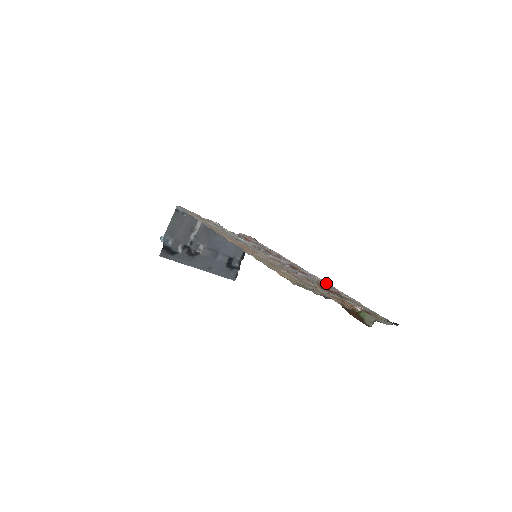
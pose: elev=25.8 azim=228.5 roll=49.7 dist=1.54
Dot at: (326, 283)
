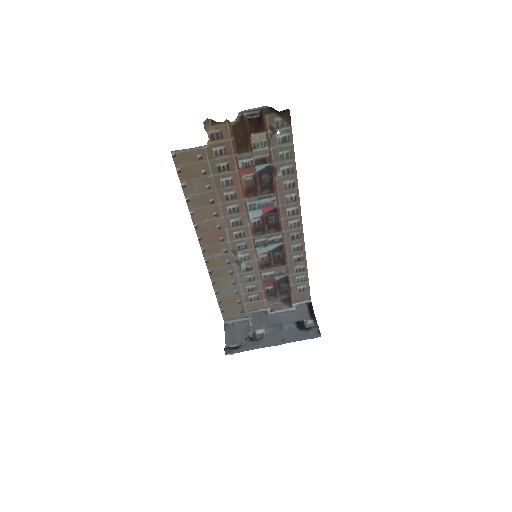
Dot at: (287, 194)
